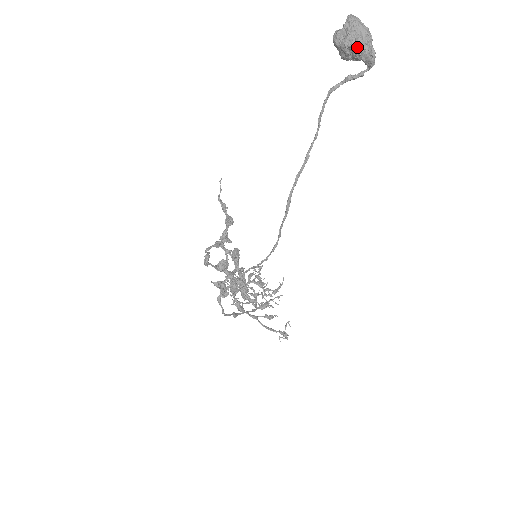
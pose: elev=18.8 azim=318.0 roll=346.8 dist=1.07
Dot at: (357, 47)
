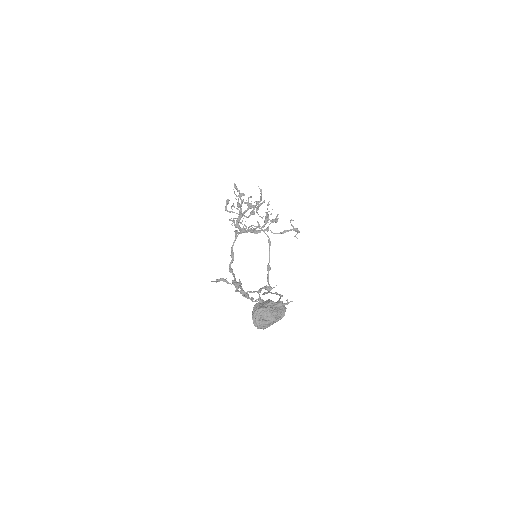
Dot at: occluded
